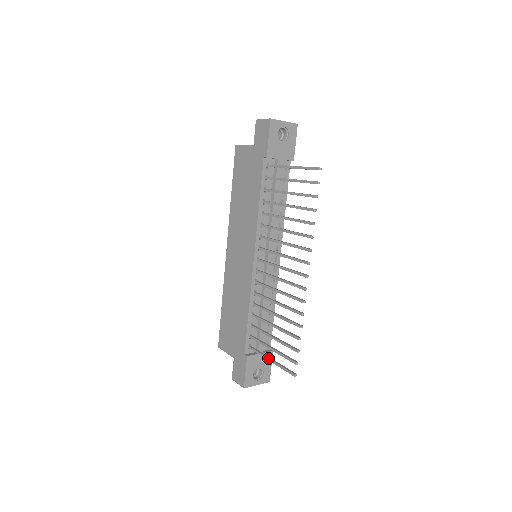
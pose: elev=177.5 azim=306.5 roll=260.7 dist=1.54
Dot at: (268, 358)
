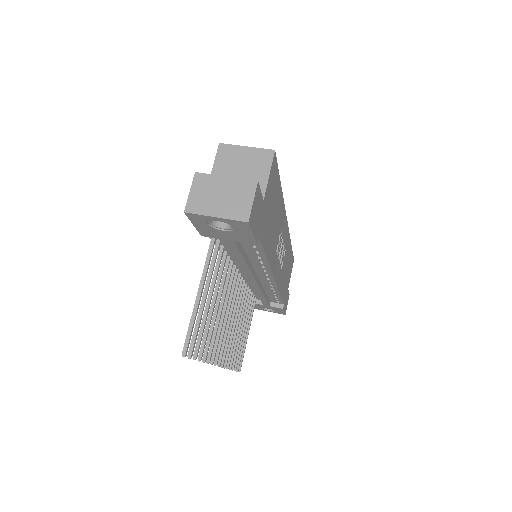
Dot at: occluded
